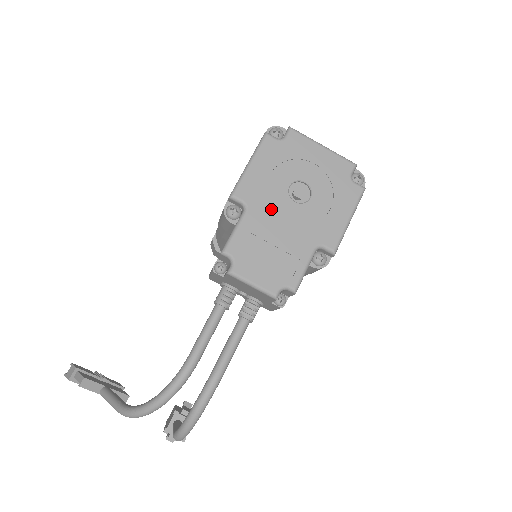
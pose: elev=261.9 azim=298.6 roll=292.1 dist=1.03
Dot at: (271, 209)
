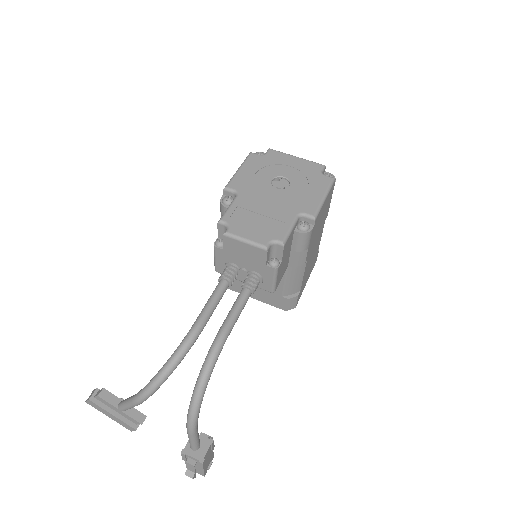
Dot at: (258, 193)
